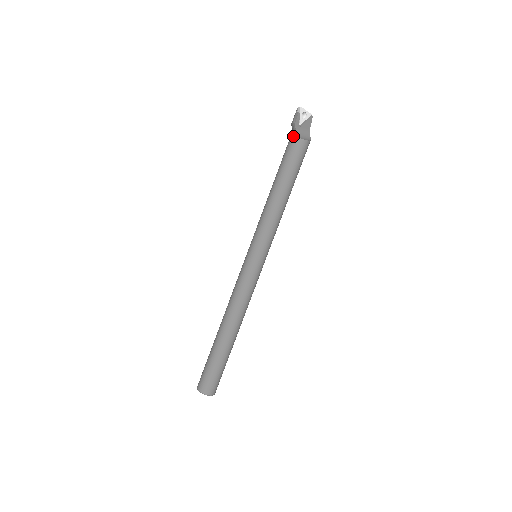
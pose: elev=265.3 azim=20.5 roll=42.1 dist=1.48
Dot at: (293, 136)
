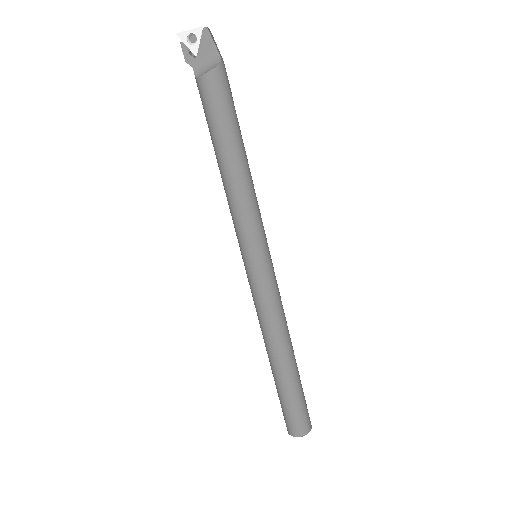
Dot at: occluded
